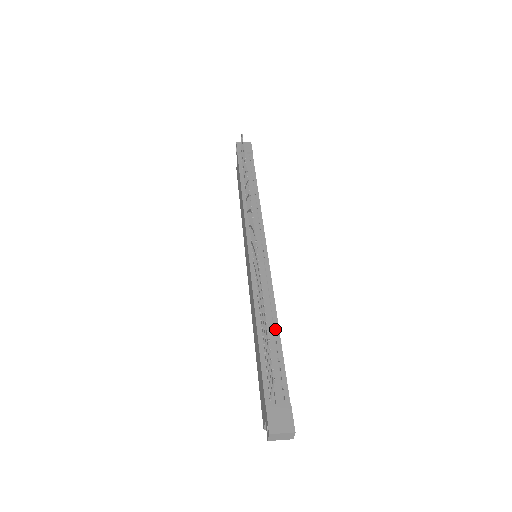
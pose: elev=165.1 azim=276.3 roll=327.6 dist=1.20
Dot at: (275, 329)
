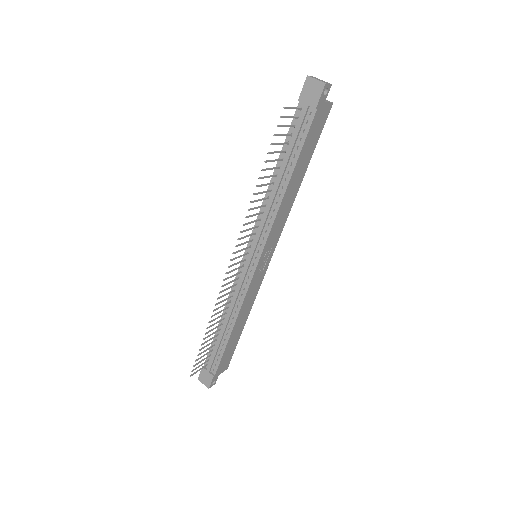
Dot at: (229, 331)
